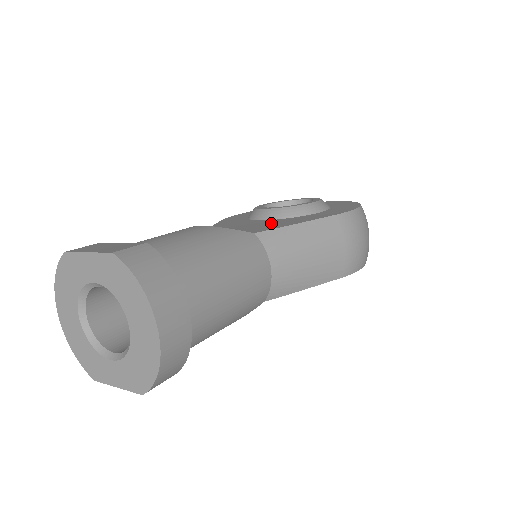
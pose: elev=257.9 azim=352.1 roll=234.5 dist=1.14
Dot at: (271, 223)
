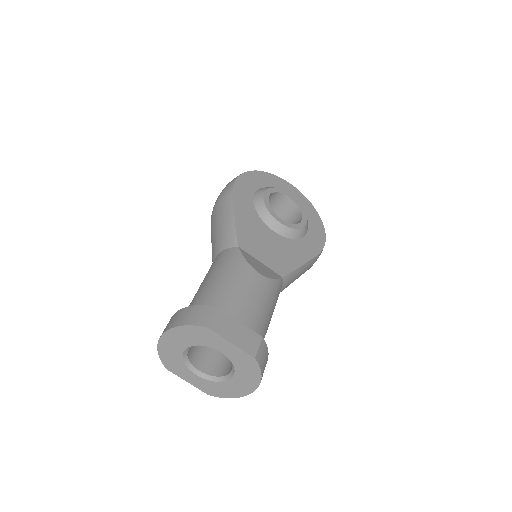
Dot at: (283, 249)
